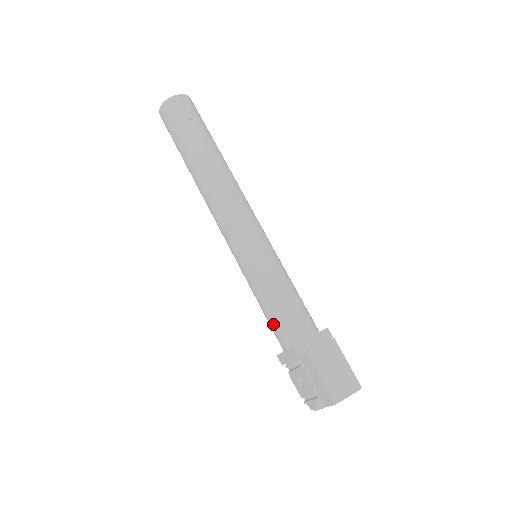
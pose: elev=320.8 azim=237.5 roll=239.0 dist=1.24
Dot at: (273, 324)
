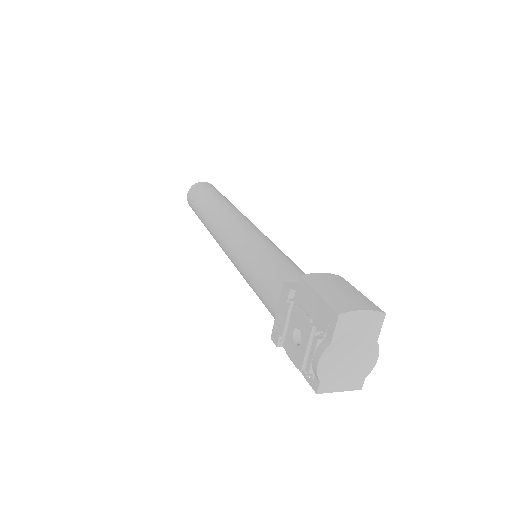
Dot at: (265, 288)
